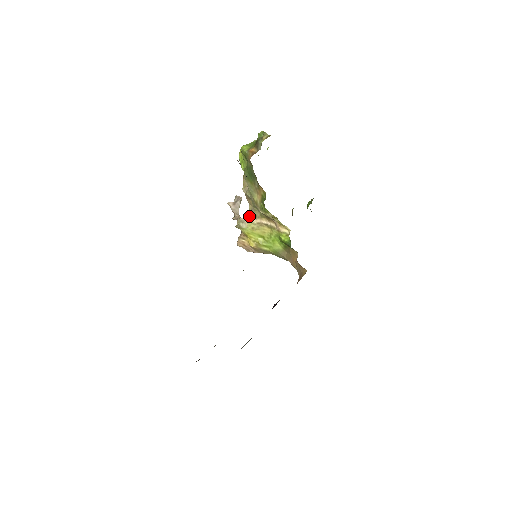
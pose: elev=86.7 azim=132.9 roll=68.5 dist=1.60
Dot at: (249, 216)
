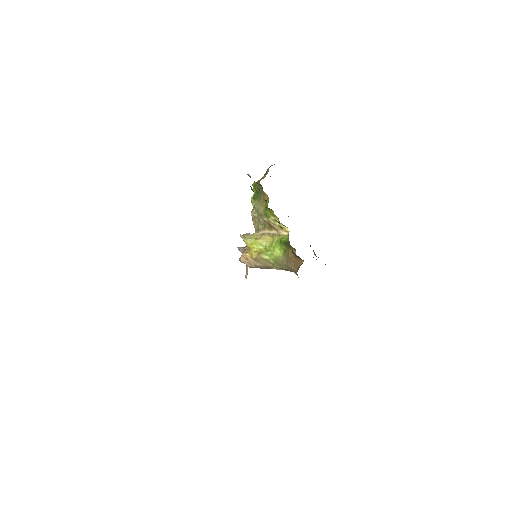
Dot at: occluded
